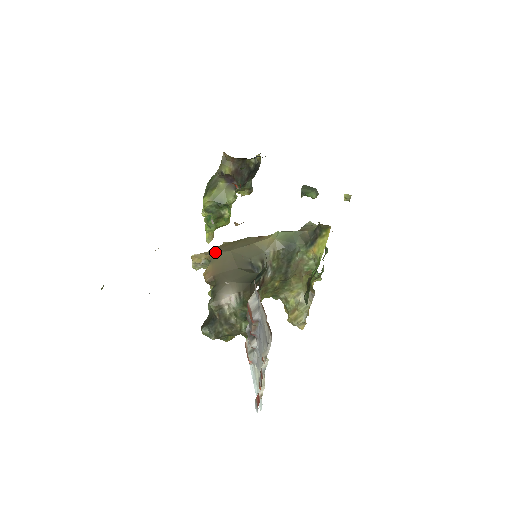
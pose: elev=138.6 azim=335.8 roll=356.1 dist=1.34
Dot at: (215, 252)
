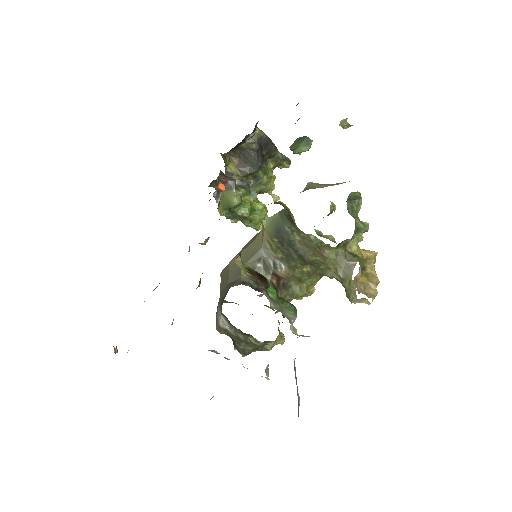
Dot at: occluded
